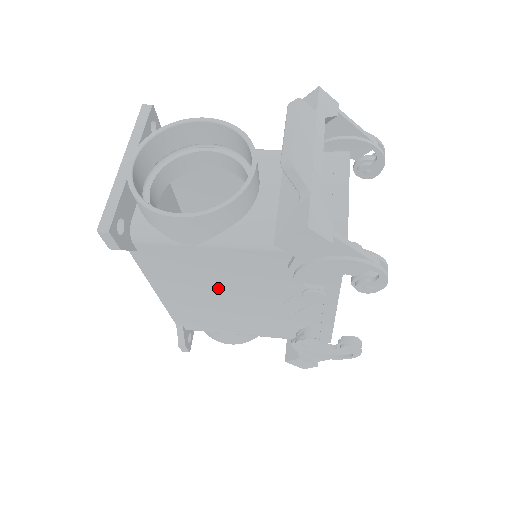
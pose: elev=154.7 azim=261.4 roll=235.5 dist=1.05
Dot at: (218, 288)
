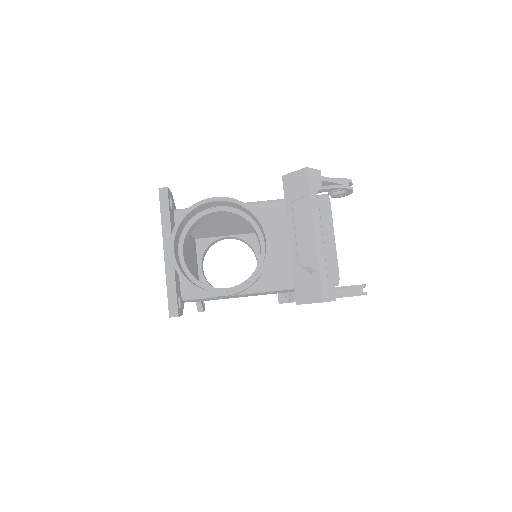
Dot at: occluded
